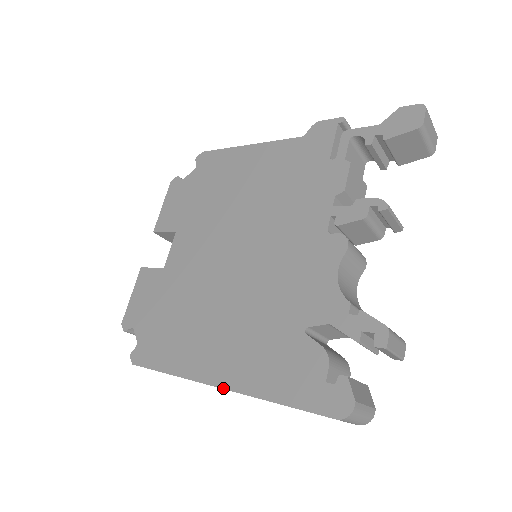
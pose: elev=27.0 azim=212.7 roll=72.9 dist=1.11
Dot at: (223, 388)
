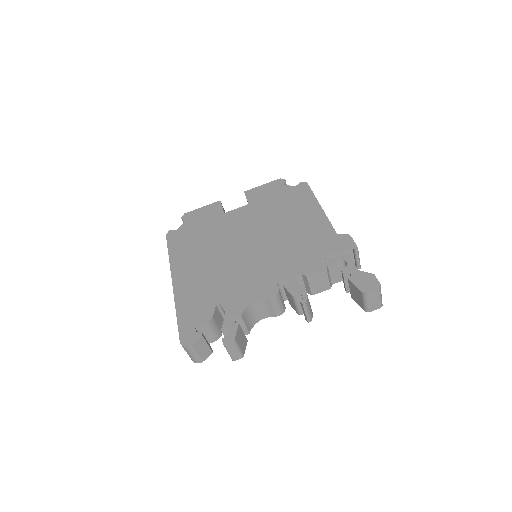
Dot at: (173, 285)
